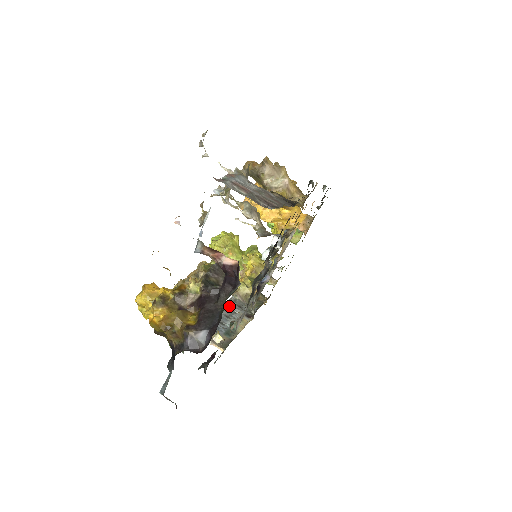
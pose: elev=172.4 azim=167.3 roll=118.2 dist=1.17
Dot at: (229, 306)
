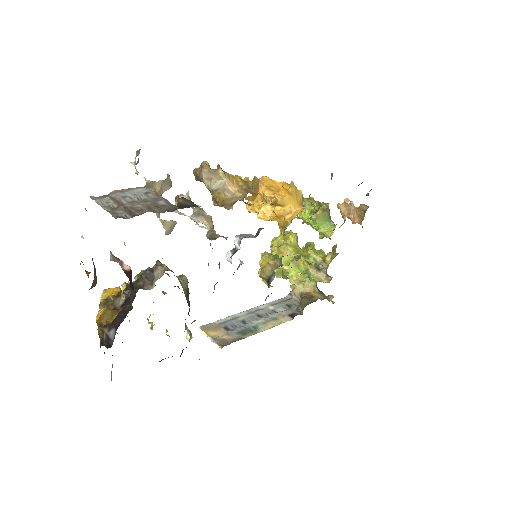
Dot at: (273, 305)
